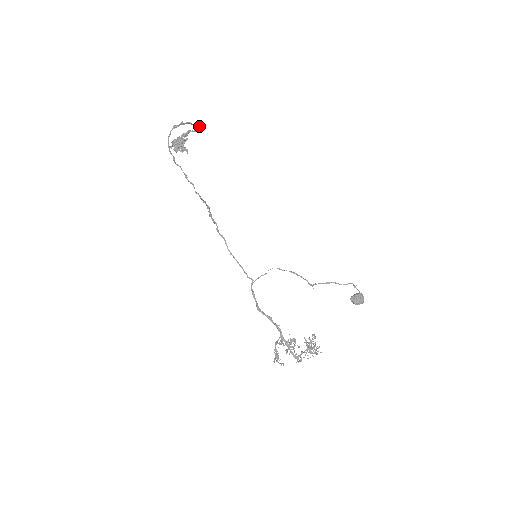
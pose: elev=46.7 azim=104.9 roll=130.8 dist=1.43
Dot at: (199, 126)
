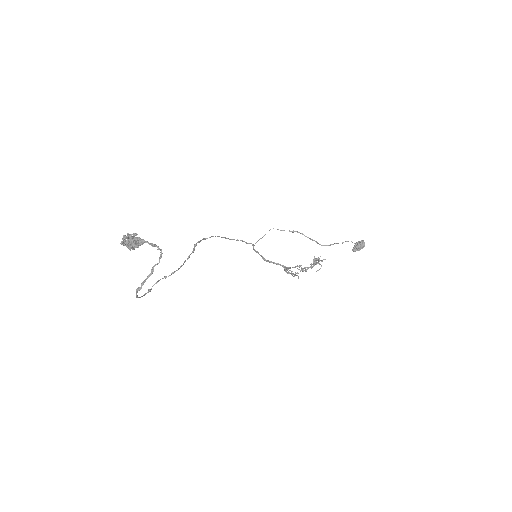
Dot at: (159, 262)
